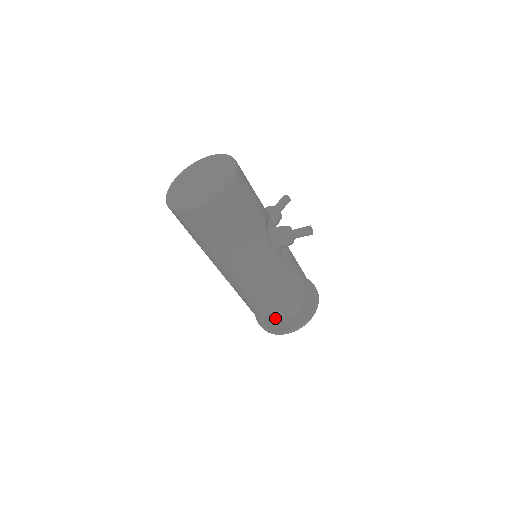
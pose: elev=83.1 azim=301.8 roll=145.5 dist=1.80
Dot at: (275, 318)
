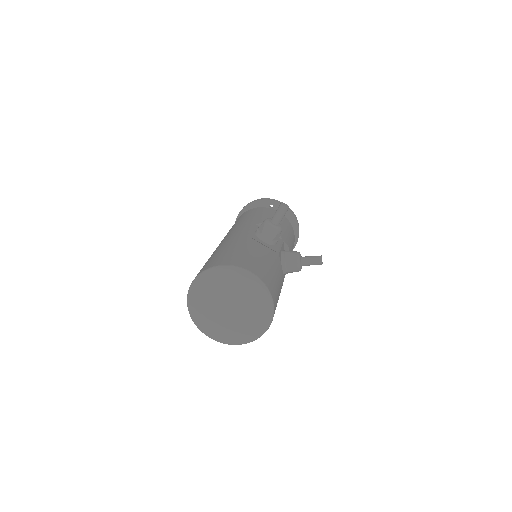
Dot at: occluded
